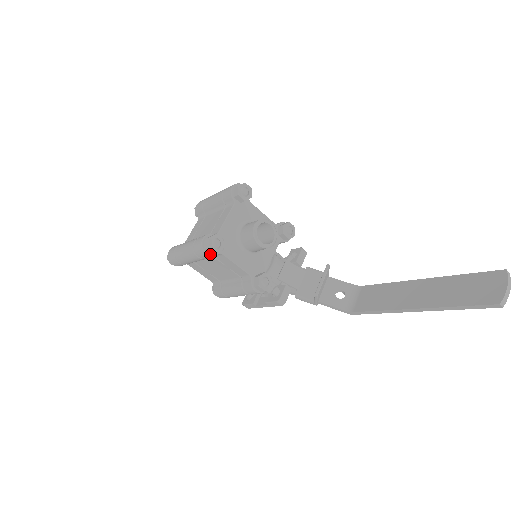
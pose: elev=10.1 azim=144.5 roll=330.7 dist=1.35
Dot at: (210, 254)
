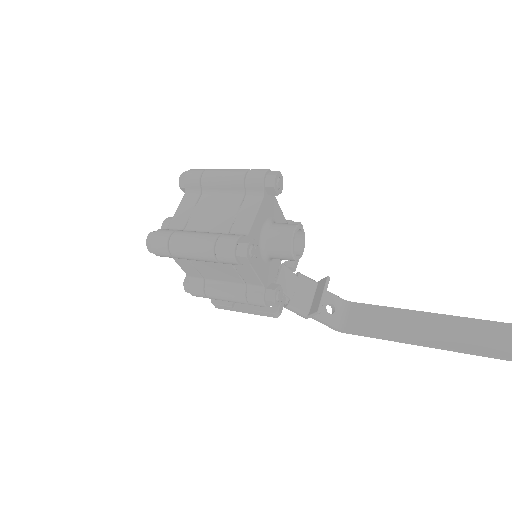
Dot at: (239, 262)
